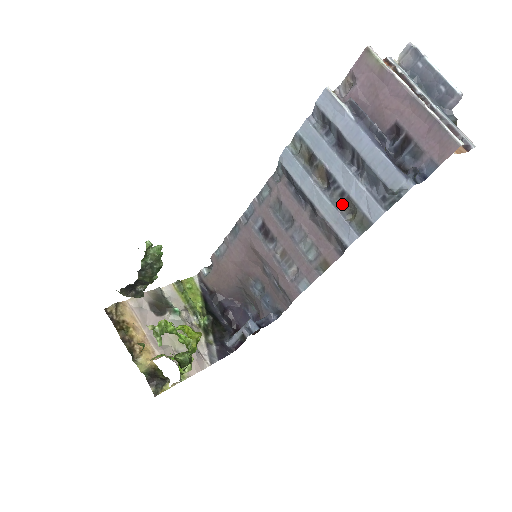
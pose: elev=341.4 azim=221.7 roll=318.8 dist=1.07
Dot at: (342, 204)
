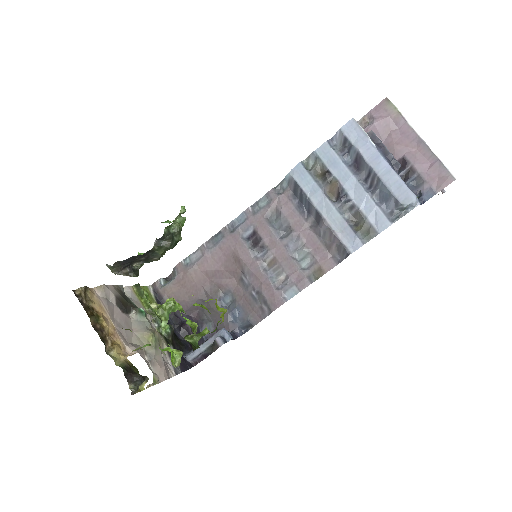
Dot at: (350, 216)
